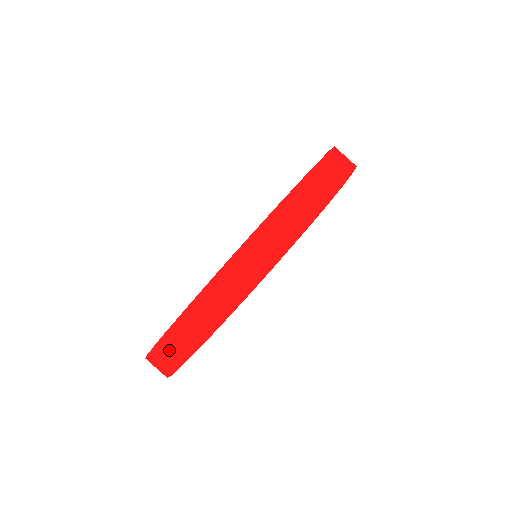
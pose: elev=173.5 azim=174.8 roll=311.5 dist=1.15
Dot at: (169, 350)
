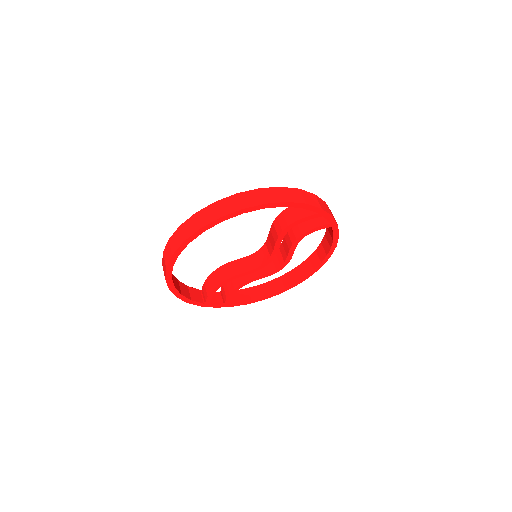
Dot at: (268, 194)
